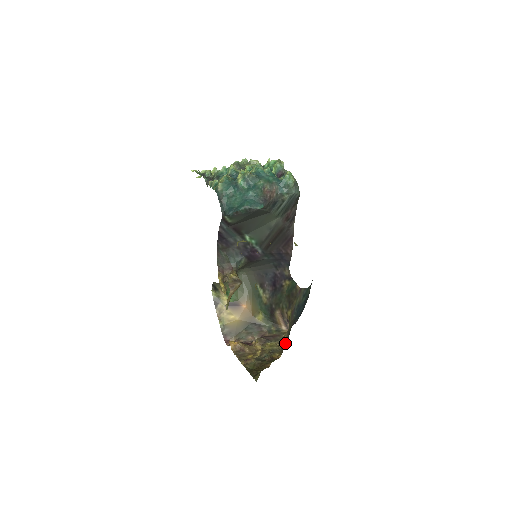
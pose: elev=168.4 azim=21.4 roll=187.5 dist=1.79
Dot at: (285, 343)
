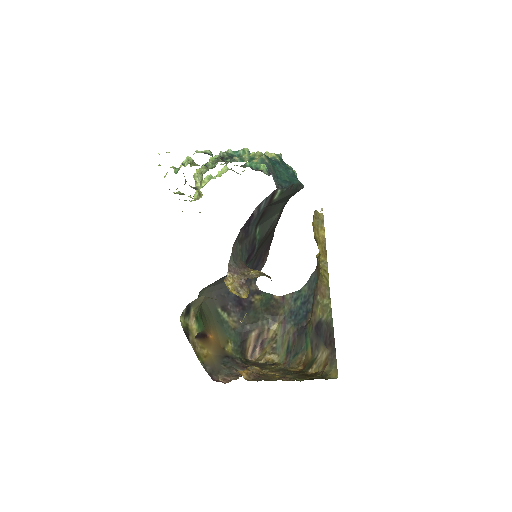
Dot at: (285, 359)
